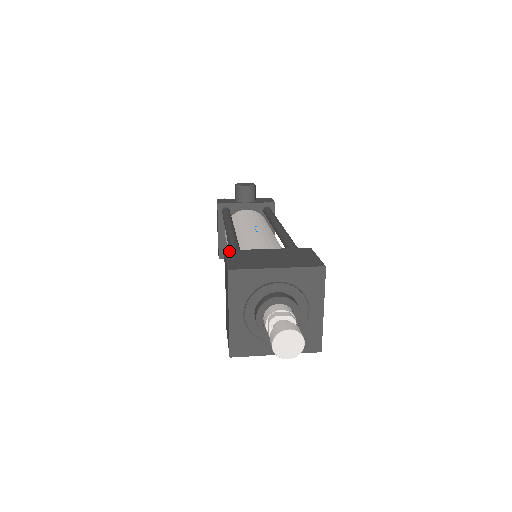
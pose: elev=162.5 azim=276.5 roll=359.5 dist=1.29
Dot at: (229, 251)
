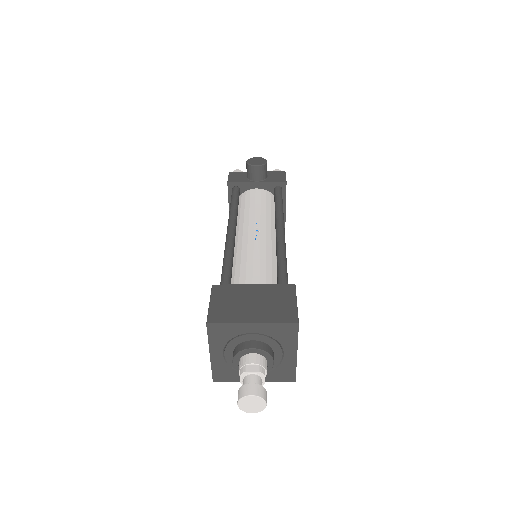
Dot at: (215, 287)
